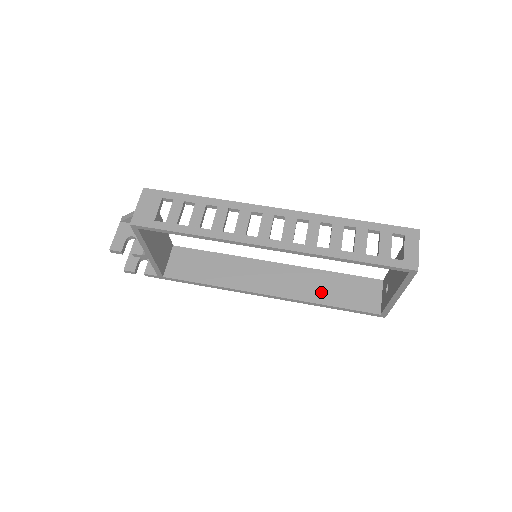
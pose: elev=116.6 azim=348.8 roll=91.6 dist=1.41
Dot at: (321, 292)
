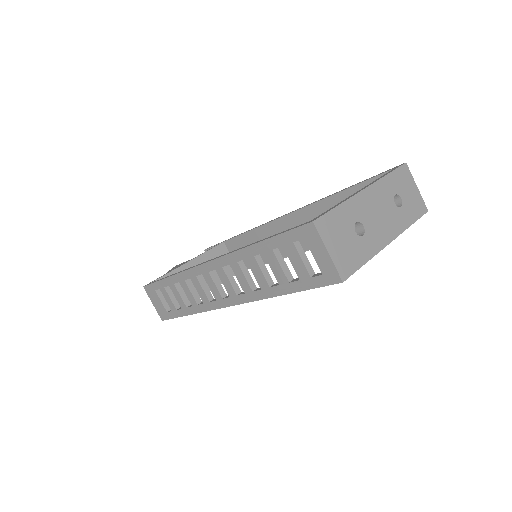
Dot at: occluded
